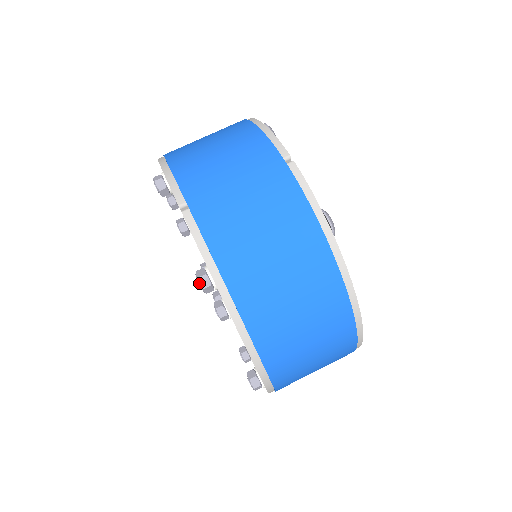
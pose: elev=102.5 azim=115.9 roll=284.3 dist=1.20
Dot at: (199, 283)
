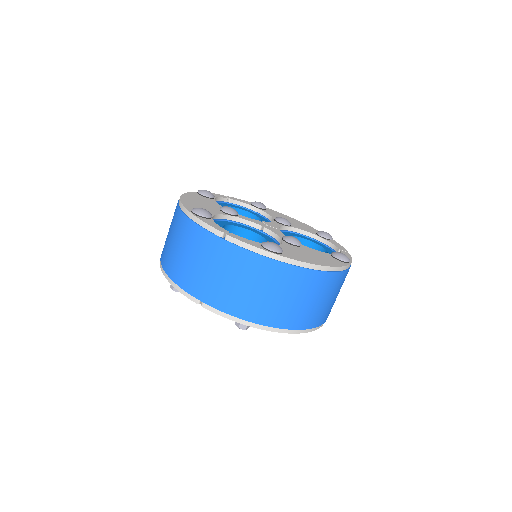
Dot at: occluded
